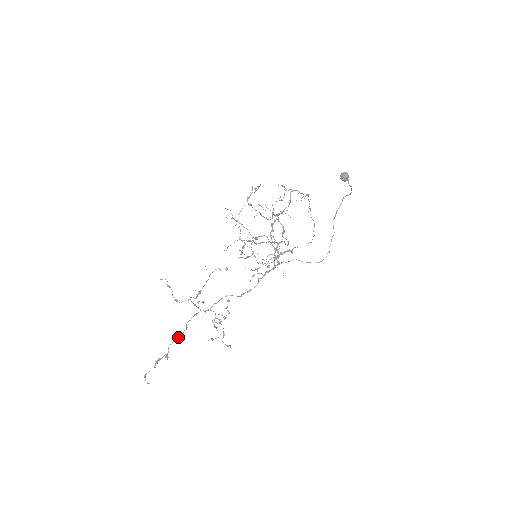
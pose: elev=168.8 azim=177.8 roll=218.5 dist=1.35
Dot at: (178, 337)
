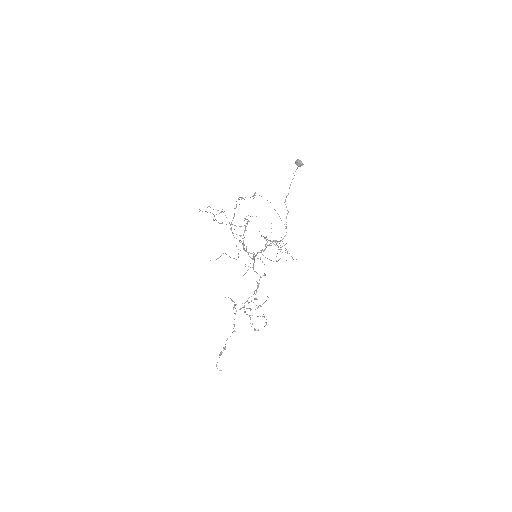
Dot at: occluded
